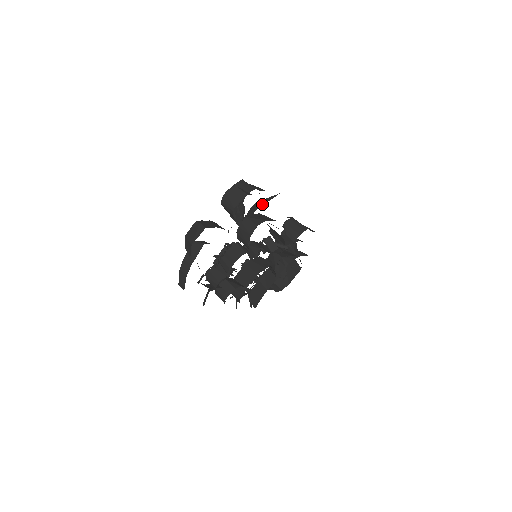
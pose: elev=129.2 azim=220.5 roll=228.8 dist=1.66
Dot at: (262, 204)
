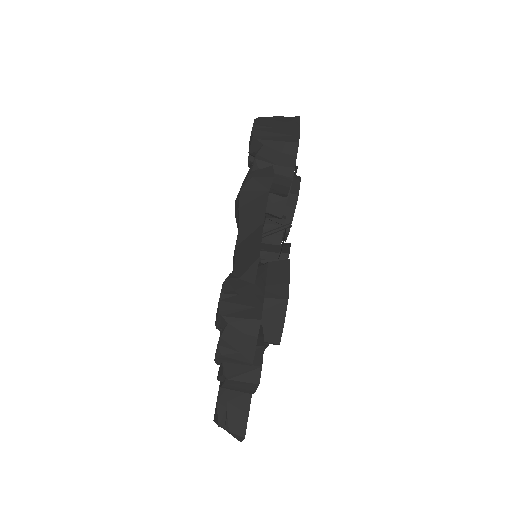
Dot at: occluded
